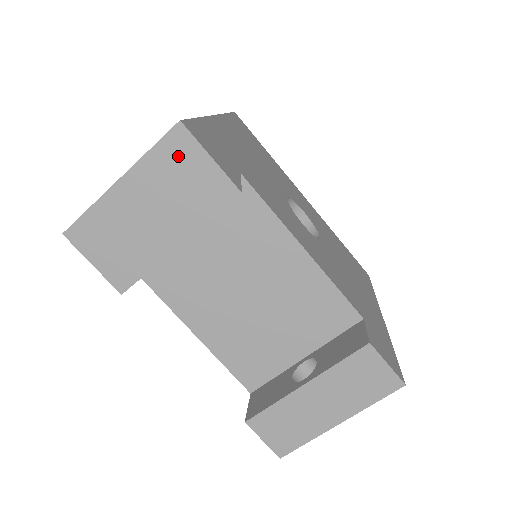
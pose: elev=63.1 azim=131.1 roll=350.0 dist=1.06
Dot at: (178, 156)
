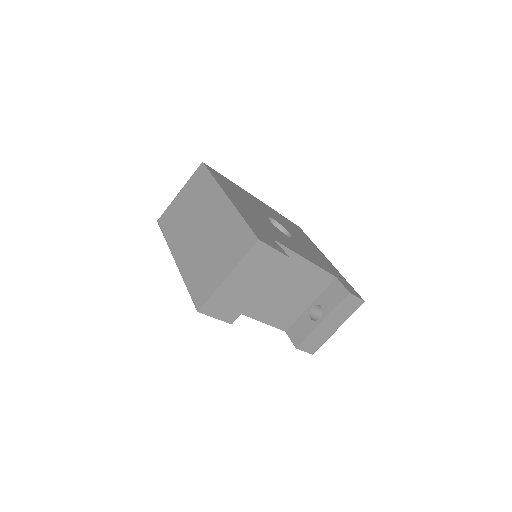
Dot at: (258, 255)
